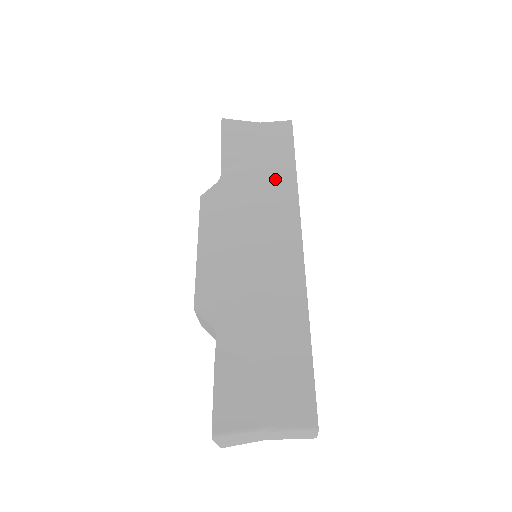
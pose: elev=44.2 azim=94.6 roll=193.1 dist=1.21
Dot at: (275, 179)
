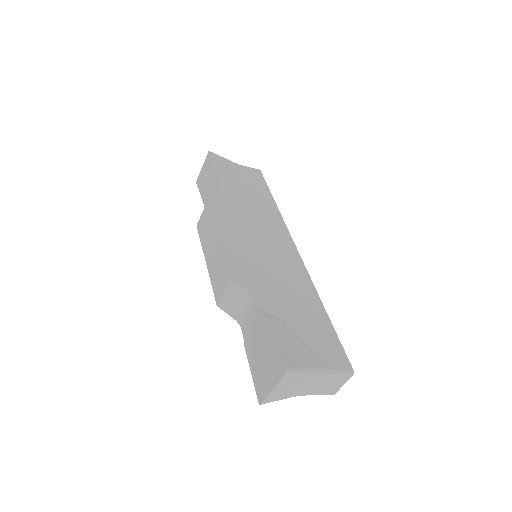
Dot at: (262, 203)
